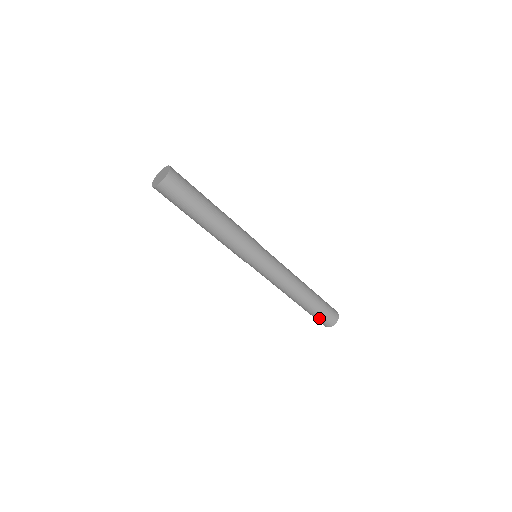
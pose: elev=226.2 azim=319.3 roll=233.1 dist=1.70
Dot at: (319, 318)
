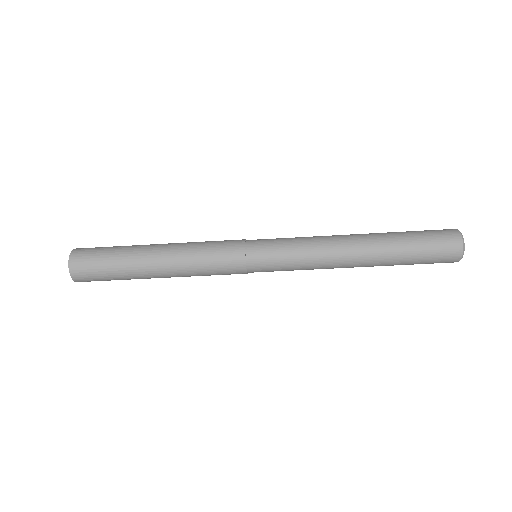
Dot at: (426, 262)
